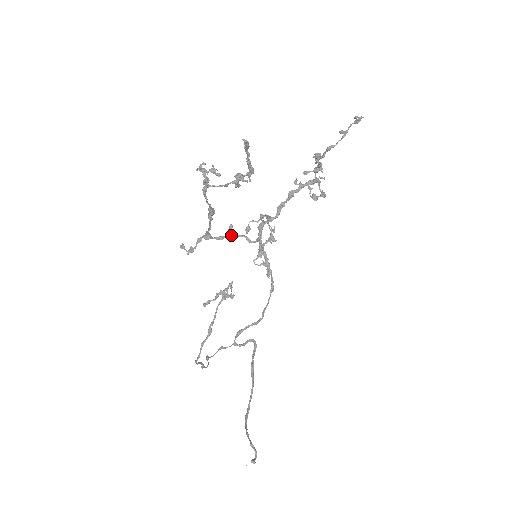
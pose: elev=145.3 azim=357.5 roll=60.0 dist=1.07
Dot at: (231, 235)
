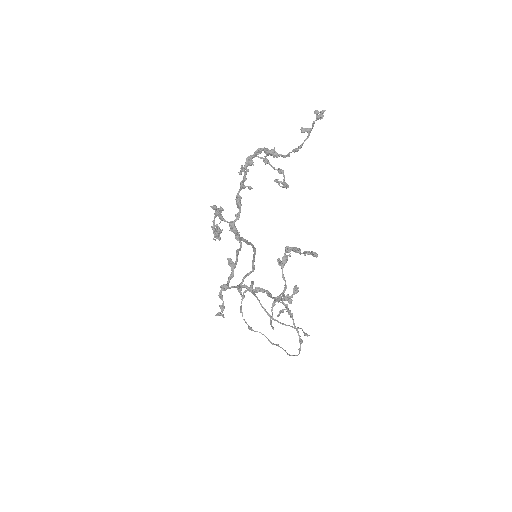
Dot at: occluded
